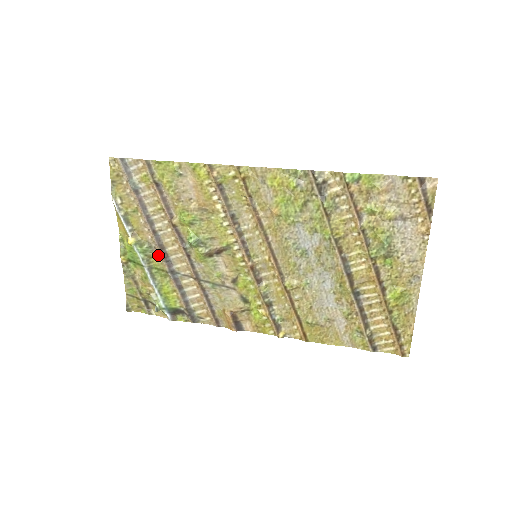
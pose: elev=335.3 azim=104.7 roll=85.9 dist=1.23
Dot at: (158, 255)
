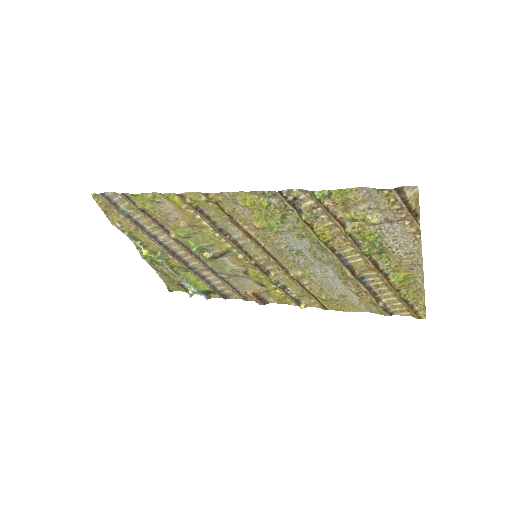
Dot at: (173, 257)
